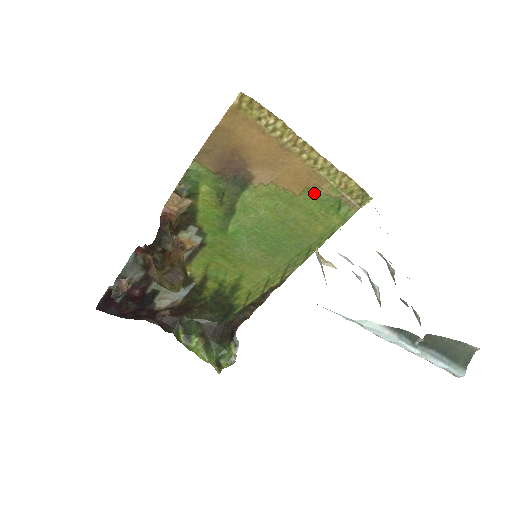
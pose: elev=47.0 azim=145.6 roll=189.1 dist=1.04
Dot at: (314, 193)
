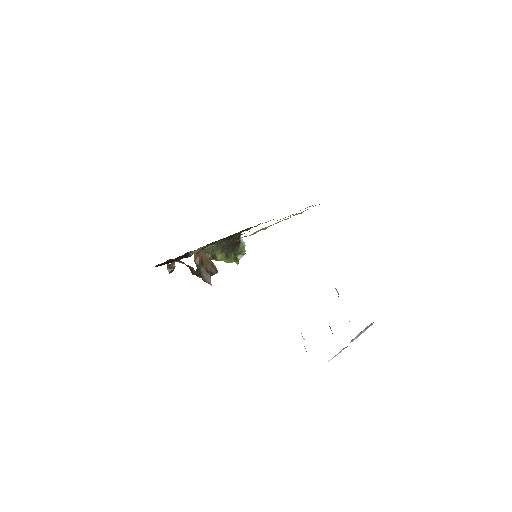
Dot at: occluded
